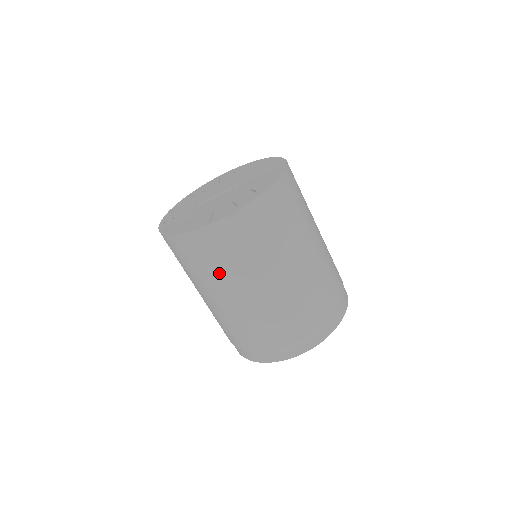
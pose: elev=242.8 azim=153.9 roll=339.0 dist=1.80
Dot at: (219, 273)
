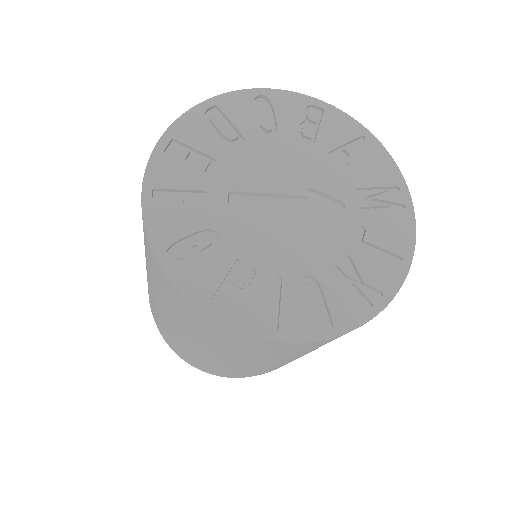
Dot at: (226, 350)
